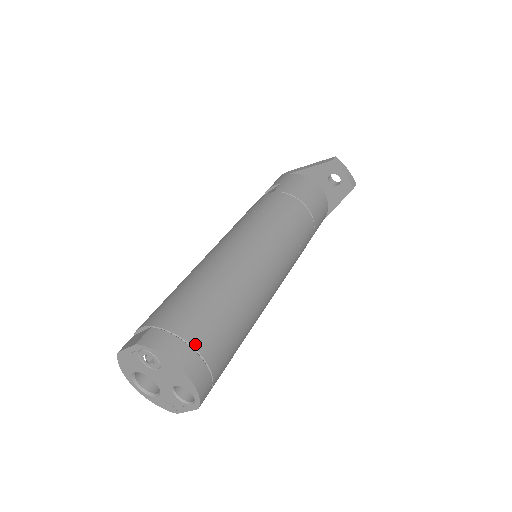
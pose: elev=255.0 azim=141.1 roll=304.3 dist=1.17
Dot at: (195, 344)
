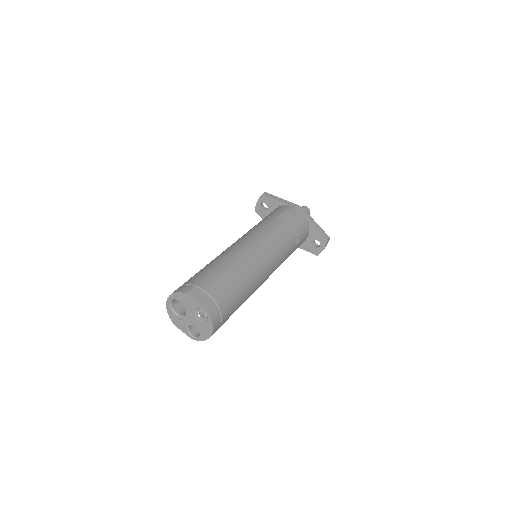
Dot at: (222, 322)
